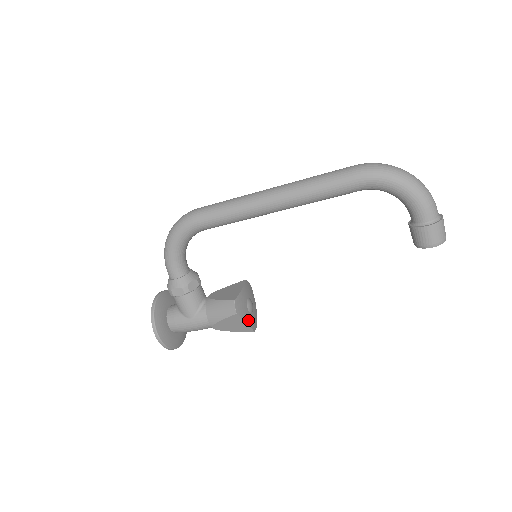
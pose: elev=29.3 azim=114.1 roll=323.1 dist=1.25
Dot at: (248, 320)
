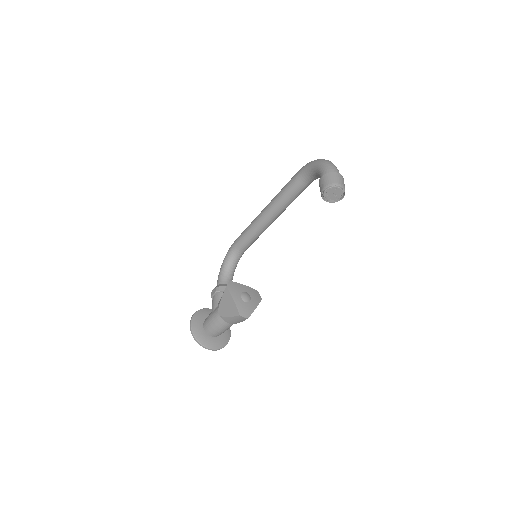
Dot at: (236, 300)
